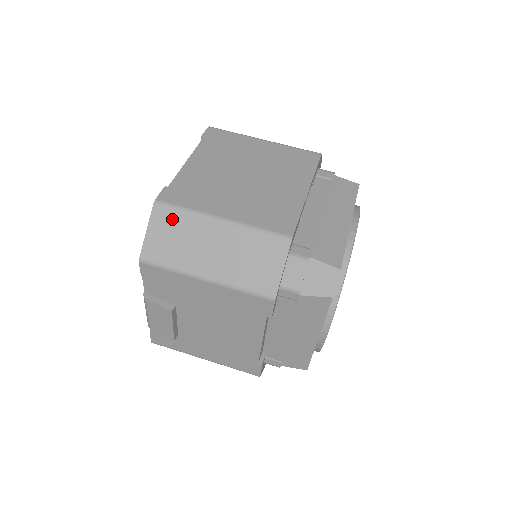
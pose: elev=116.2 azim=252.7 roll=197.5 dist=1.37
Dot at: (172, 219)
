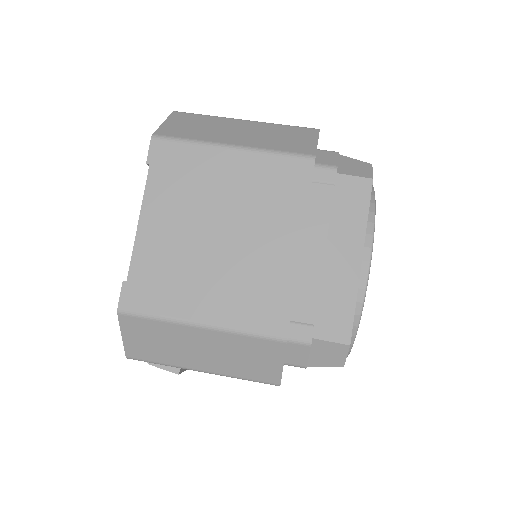
Dot at: (144, 327)
